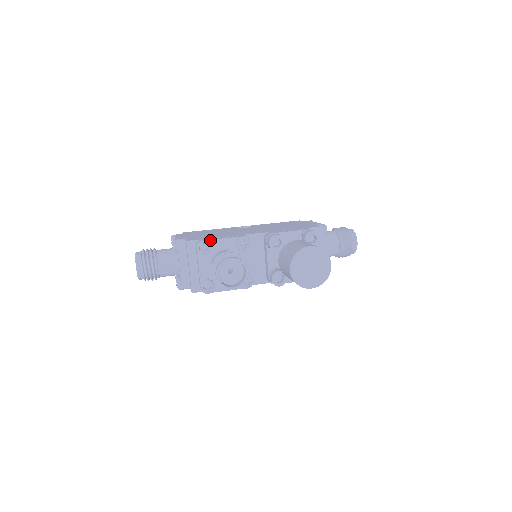
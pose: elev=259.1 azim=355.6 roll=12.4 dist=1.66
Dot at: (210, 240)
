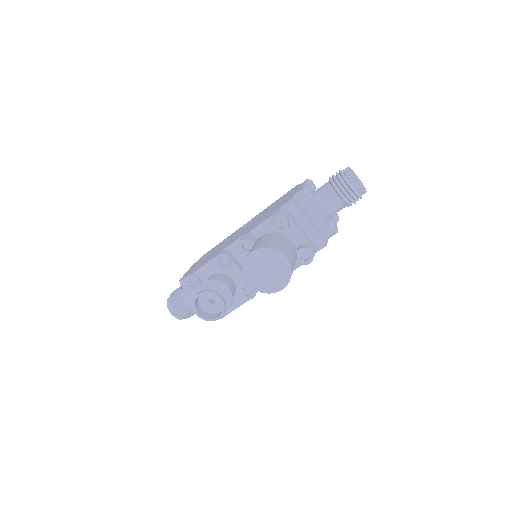
Dot at: (194, 273)
